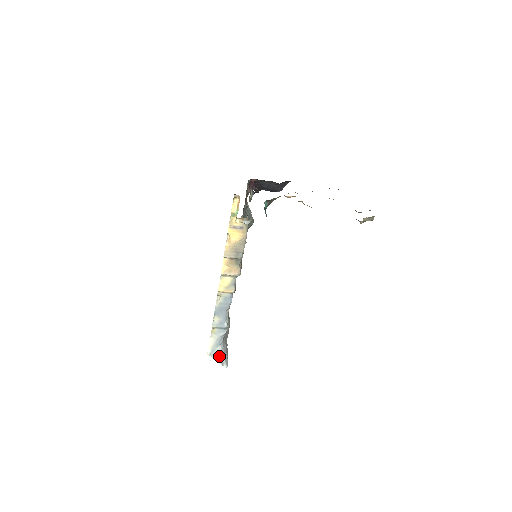
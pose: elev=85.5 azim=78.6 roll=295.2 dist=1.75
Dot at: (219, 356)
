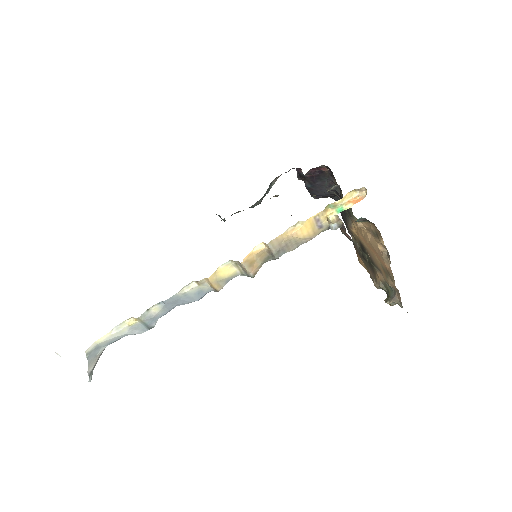
Dot at: (95, 360)
